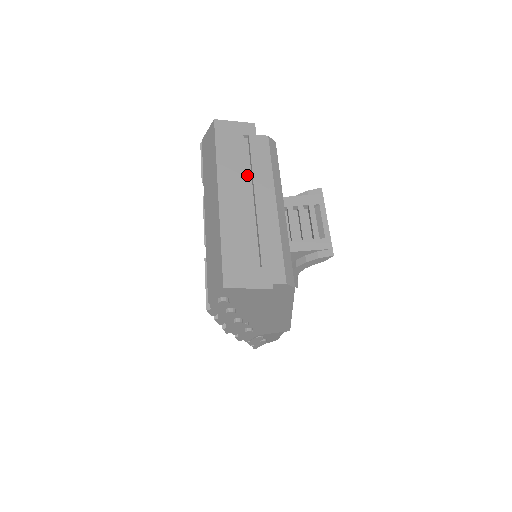
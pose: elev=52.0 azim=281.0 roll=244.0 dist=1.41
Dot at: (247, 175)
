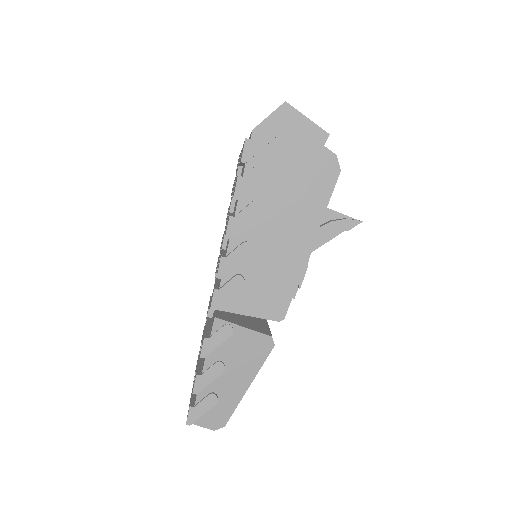
Dot at: occluded
